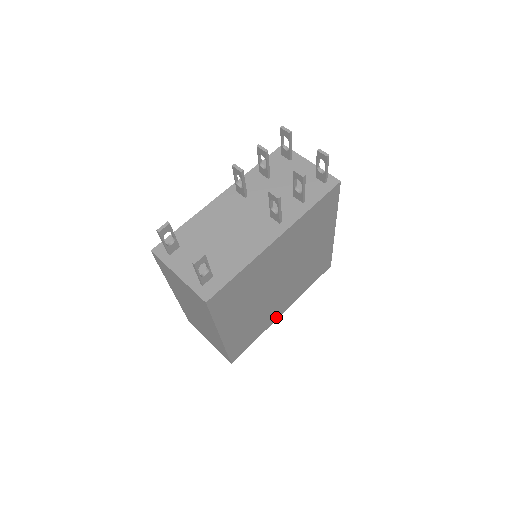
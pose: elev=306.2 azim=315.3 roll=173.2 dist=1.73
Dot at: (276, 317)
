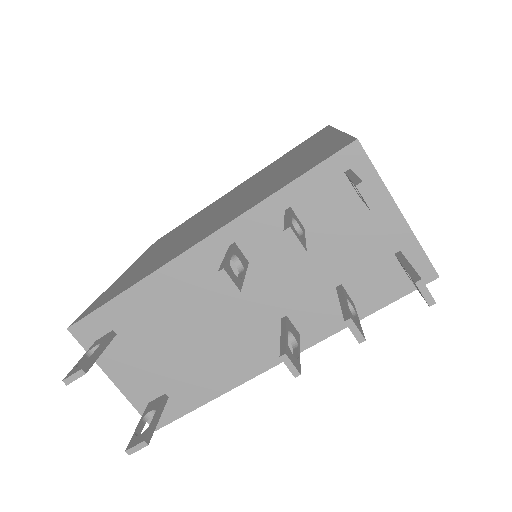
Dot at: occluded
